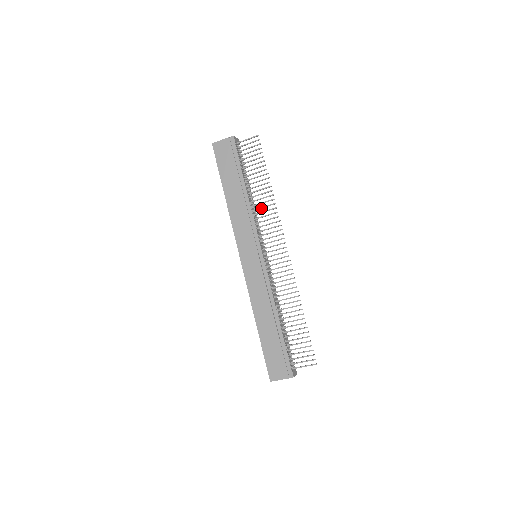
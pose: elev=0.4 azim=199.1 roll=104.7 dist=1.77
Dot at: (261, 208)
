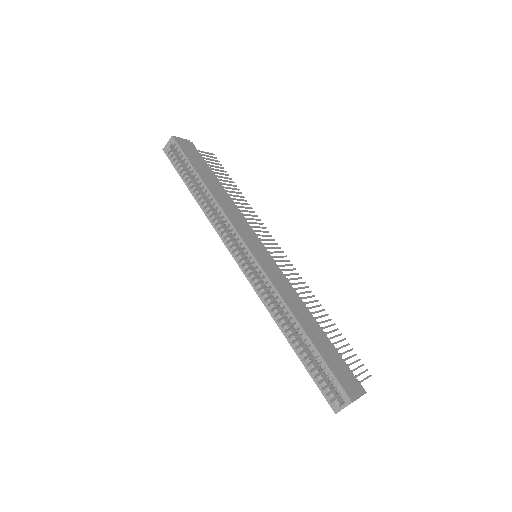
Dot at: (244, 211)
